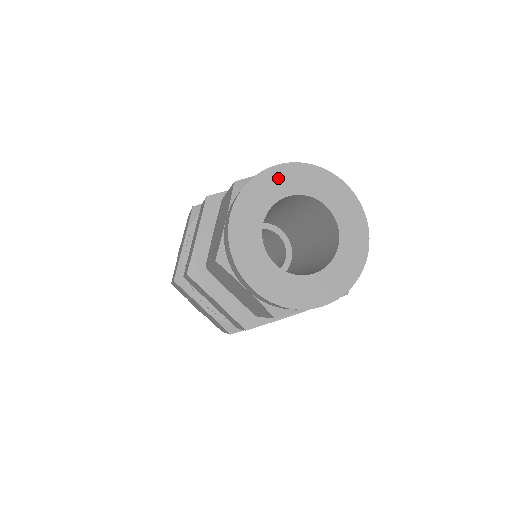
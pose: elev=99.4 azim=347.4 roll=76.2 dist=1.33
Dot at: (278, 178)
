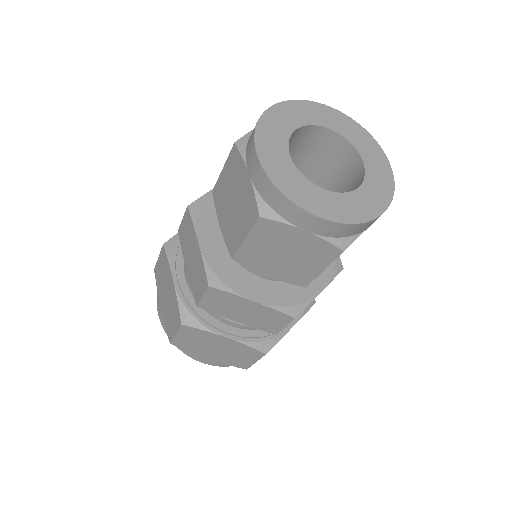
Dot at: (329, 115)
